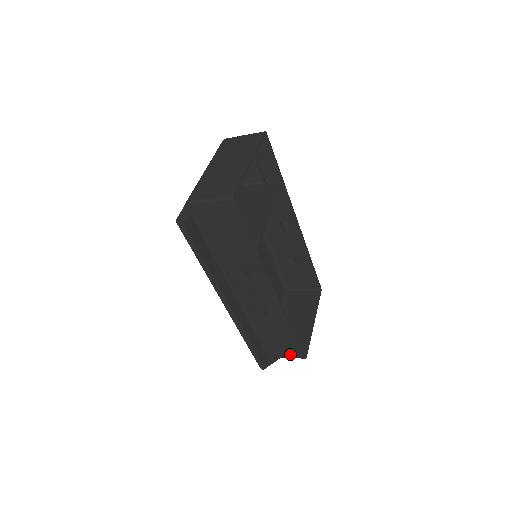
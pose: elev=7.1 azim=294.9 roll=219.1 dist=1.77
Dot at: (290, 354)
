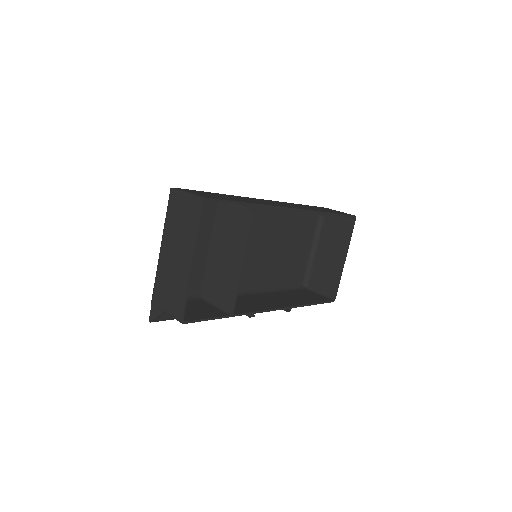
Dot at: occluded
